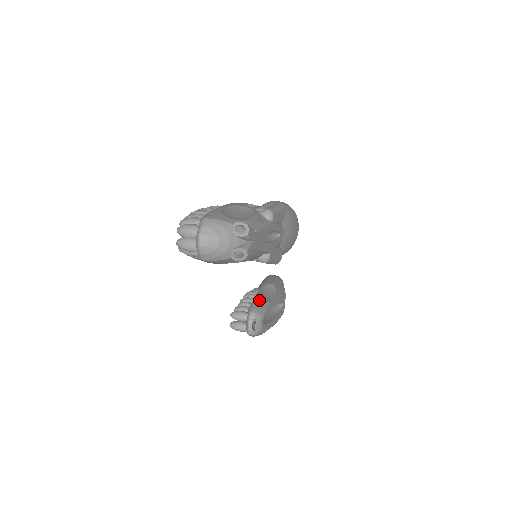
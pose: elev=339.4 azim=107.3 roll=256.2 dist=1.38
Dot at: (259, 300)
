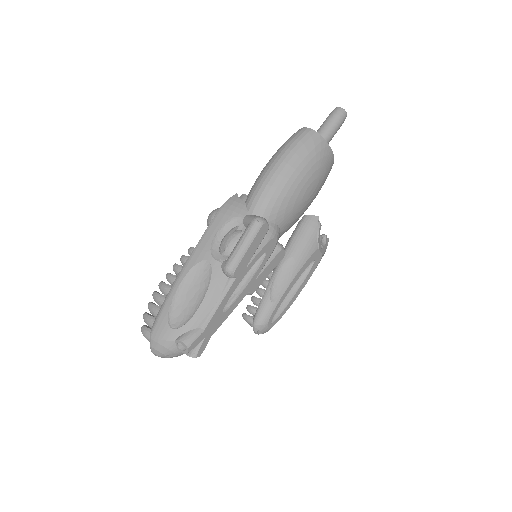
Dot at: (264, 304)
